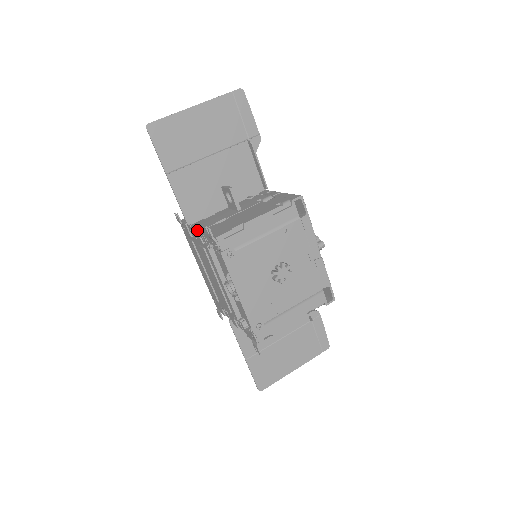
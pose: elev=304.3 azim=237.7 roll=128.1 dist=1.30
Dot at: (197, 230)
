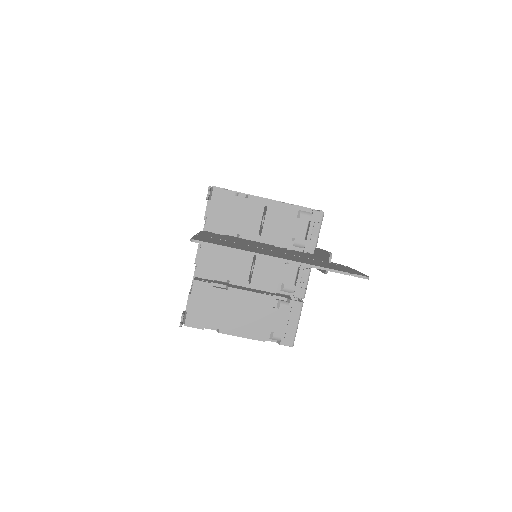
Dot at: occluded
